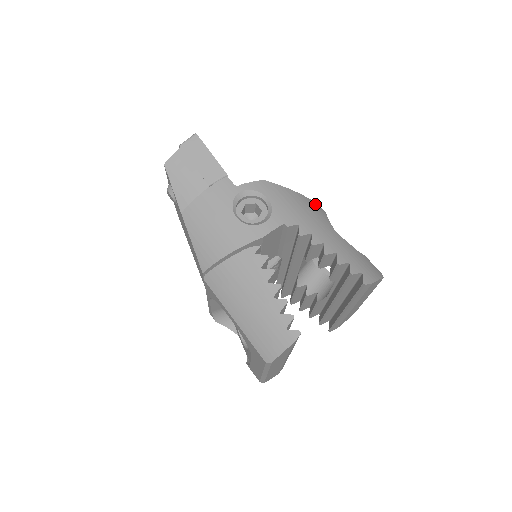
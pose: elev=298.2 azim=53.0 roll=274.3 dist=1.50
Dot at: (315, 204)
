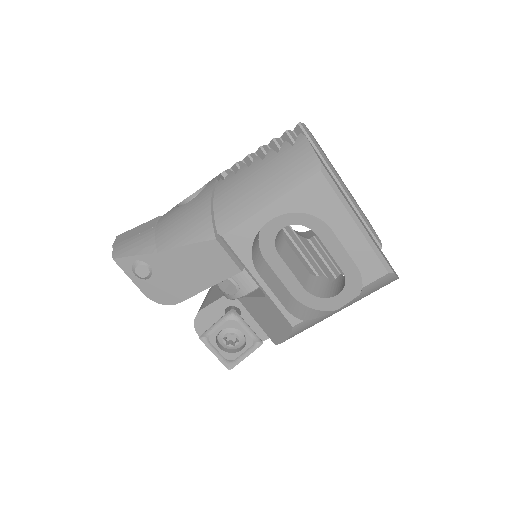
Dot at: occluded
